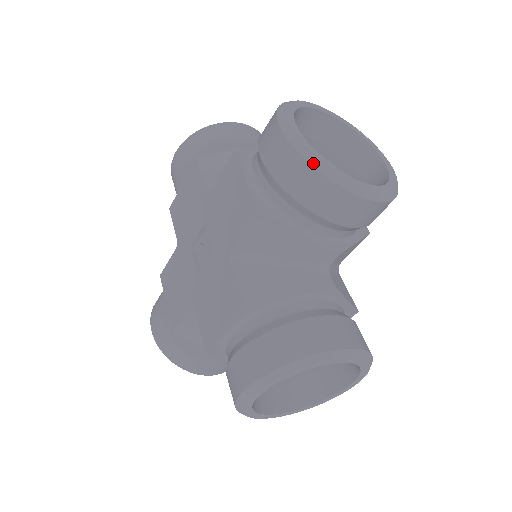
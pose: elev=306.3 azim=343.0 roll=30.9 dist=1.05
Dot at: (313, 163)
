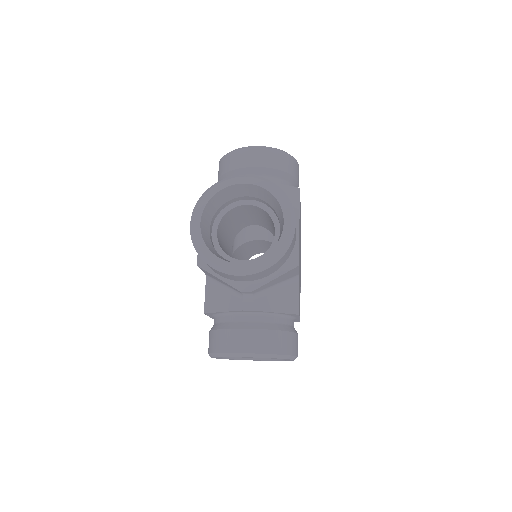
Dot at: (199, 253)
